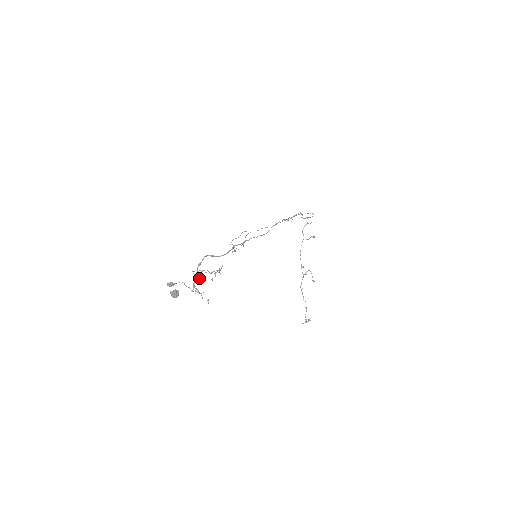
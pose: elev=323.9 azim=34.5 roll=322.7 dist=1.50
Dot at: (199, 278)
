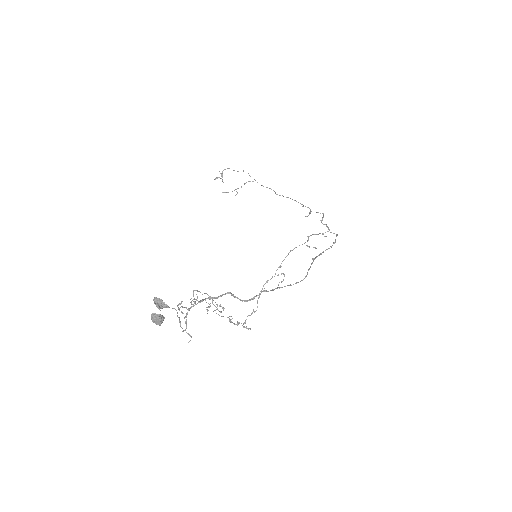
Dot at: (195, 301)
